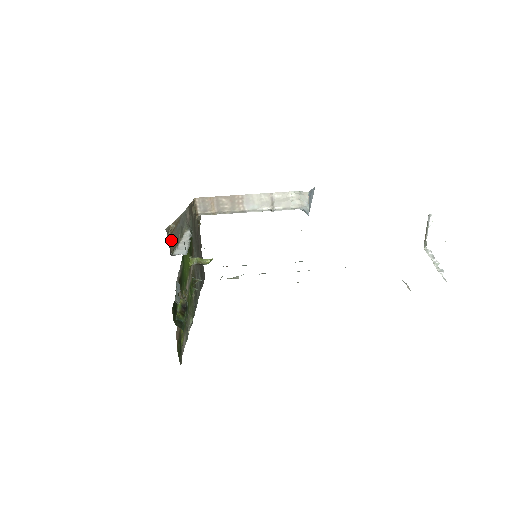
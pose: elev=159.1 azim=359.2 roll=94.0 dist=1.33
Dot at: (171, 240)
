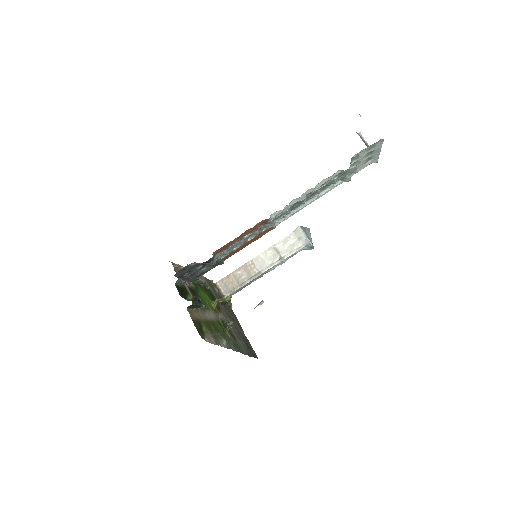
Dot at: occluded
